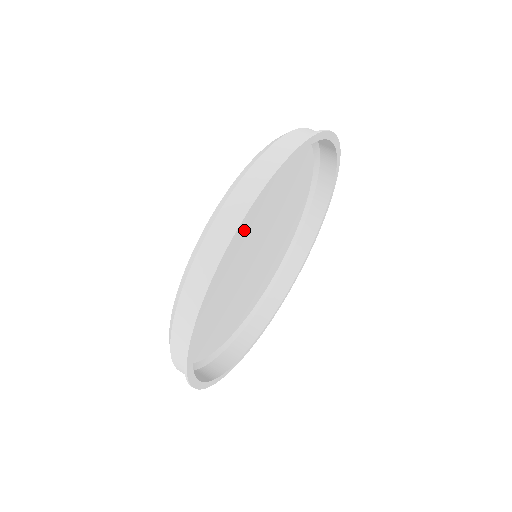
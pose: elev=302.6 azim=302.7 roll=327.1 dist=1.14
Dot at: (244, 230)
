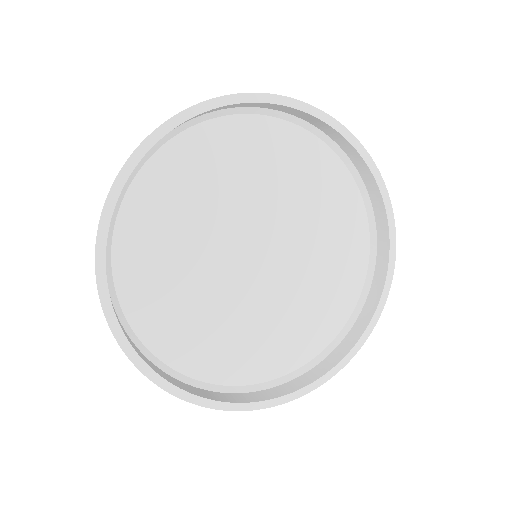
Dot at: (204, 221)
